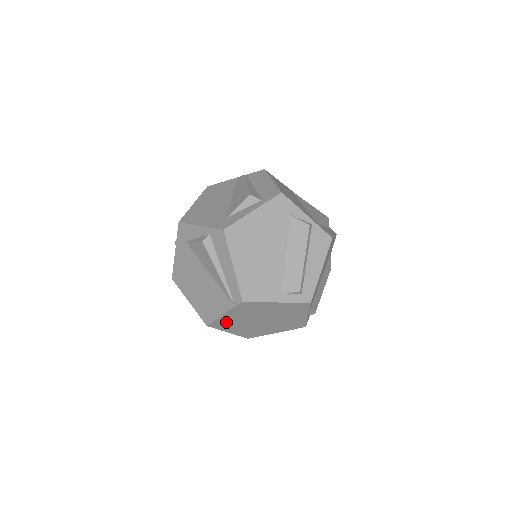
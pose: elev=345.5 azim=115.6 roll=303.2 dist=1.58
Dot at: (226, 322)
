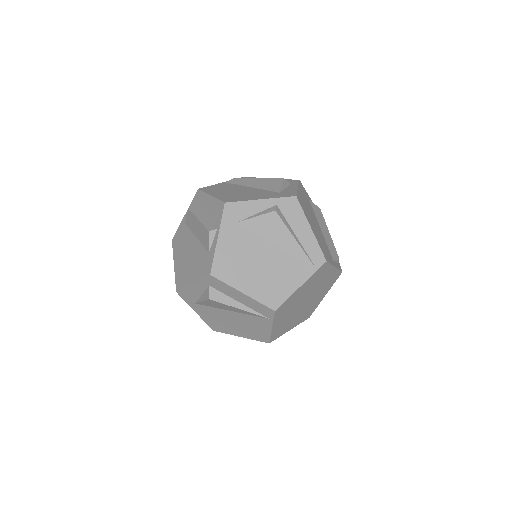
Dot at: (288, 304)
